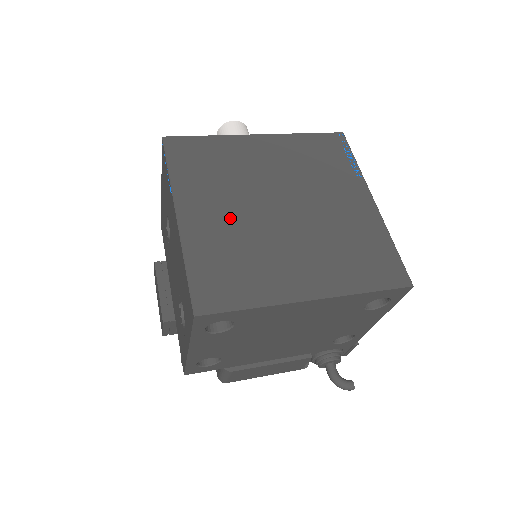
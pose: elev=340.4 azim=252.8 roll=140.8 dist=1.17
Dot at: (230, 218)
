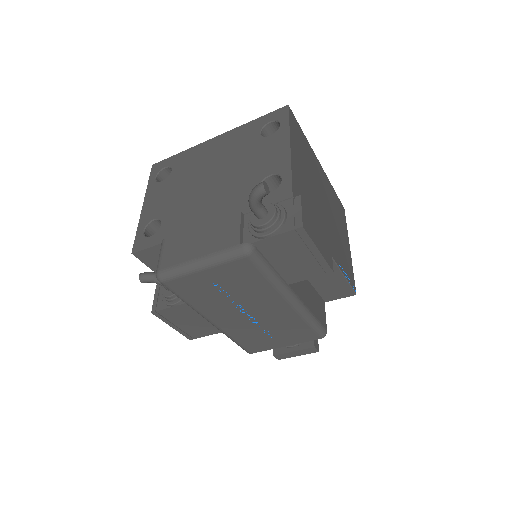
Dot at: occluded
